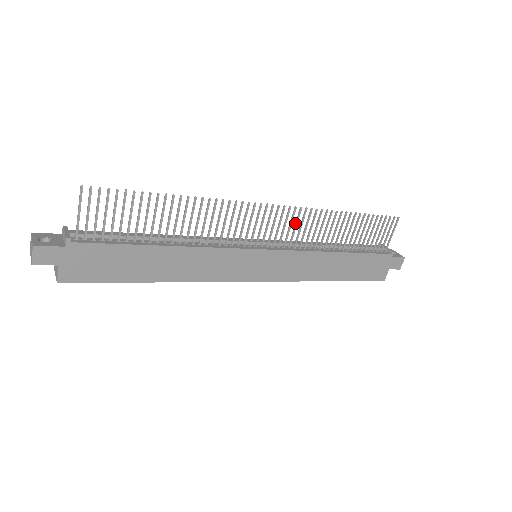
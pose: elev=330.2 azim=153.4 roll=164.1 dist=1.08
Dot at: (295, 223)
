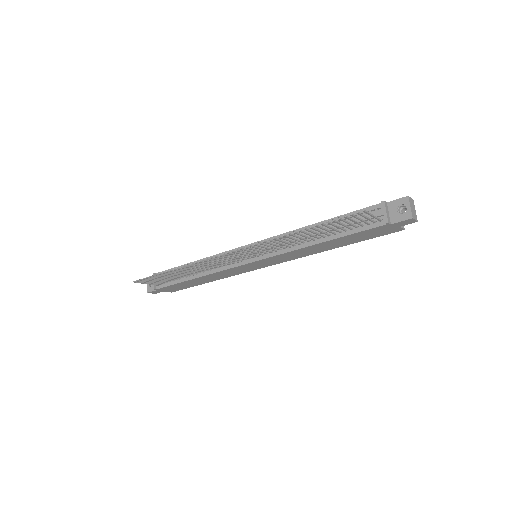
Dot at: (257, 248)
